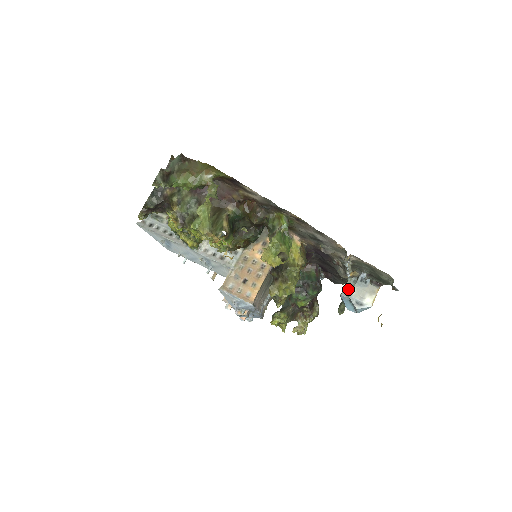
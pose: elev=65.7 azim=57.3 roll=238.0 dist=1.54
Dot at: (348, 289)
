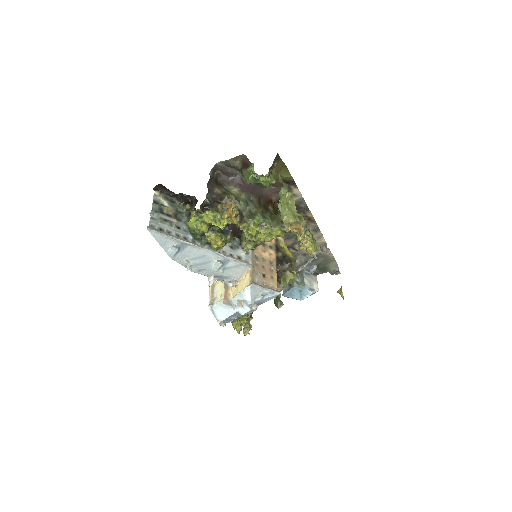
Dot at: (296, 282)
